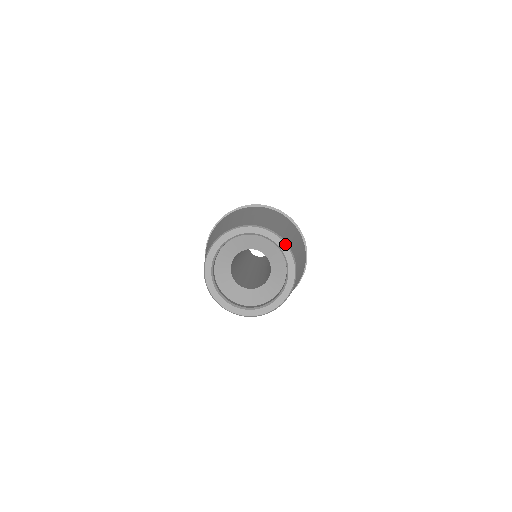
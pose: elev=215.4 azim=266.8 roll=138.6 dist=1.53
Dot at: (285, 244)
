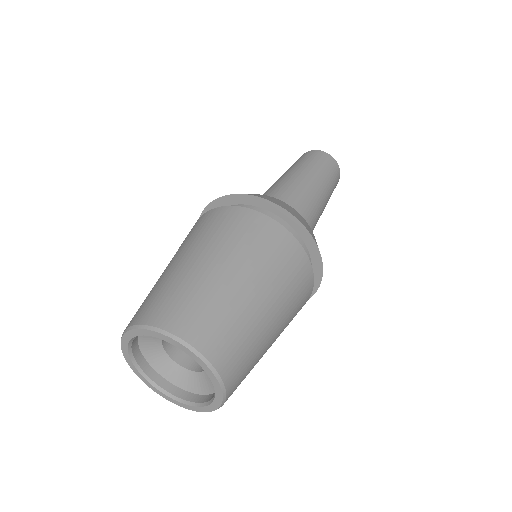
Dot at: (179, 343)
